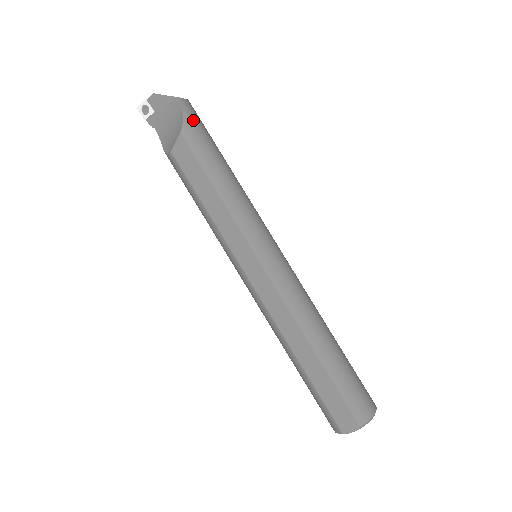
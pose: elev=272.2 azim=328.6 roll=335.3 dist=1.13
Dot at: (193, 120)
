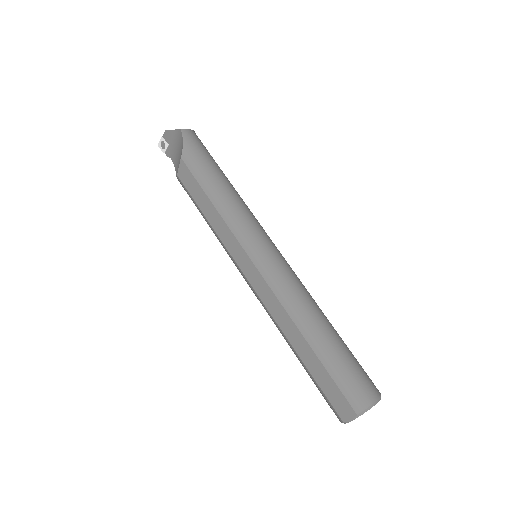
Dot at: (192, 145)
